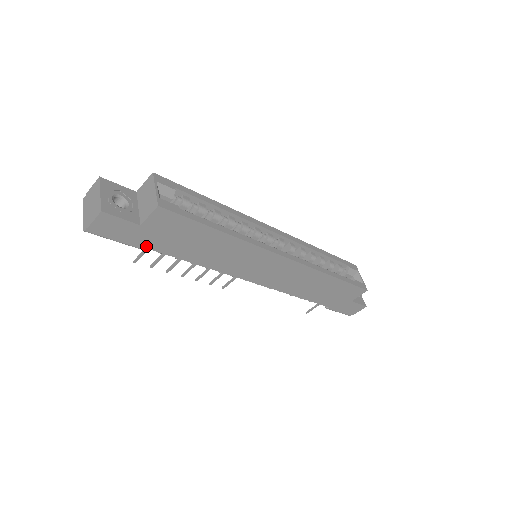
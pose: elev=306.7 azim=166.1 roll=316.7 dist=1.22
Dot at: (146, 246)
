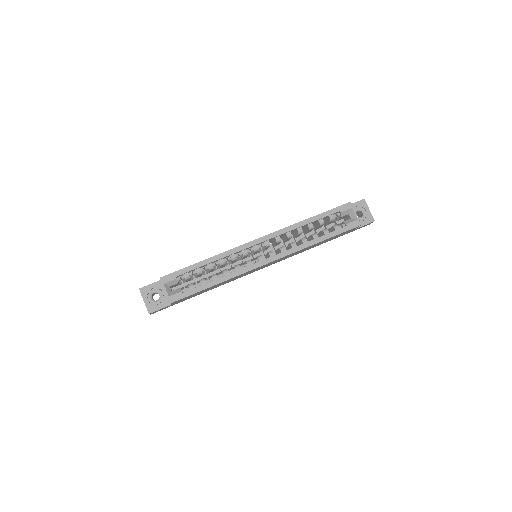
Dot at: occluded
